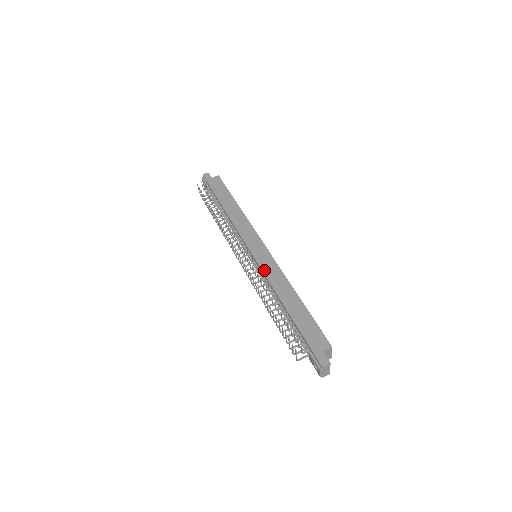
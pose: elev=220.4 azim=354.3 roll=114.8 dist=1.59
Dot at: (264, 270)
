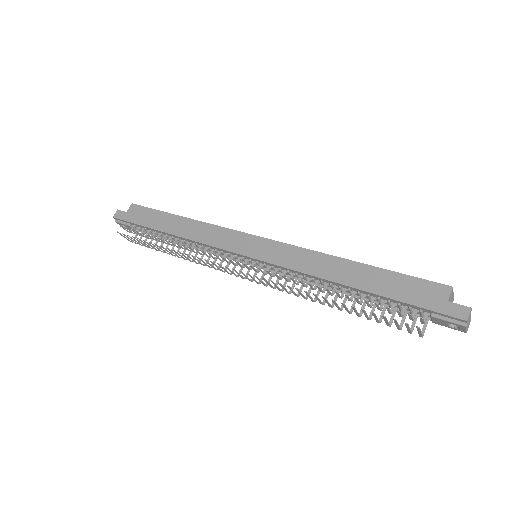
Dot at: (283, 264)
